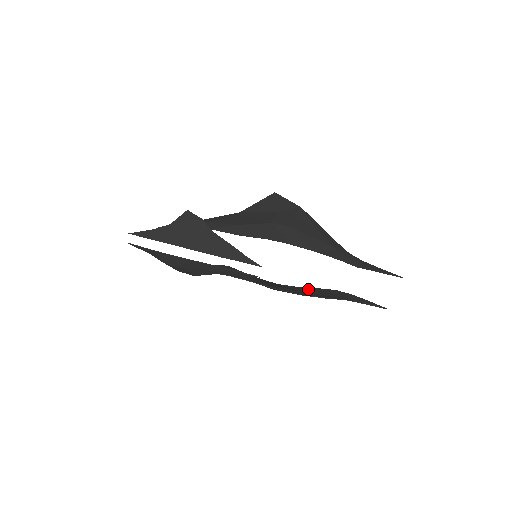
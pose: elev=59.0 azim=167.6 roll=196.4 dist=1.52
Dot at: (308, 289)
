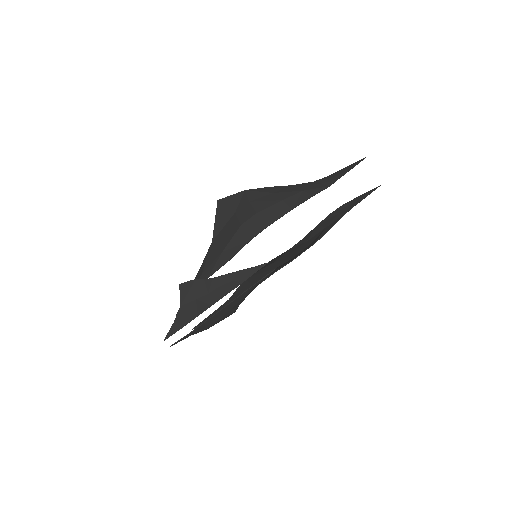
Dot at: (313, 232)
